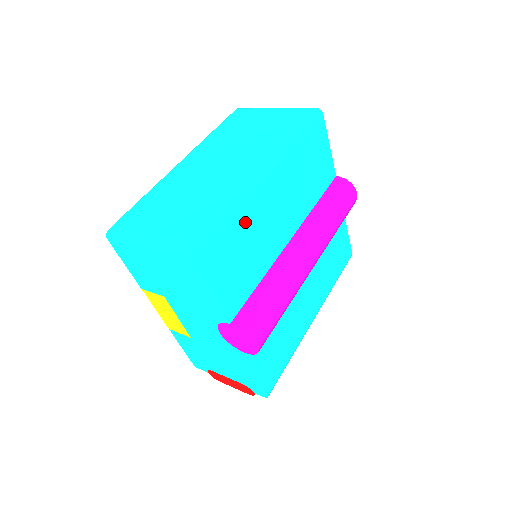
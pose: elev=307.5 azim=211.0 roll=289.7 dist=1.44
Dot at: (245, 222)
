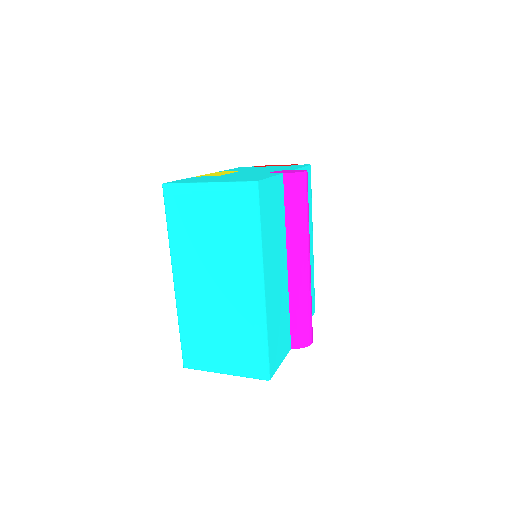
Dot at: (271, 323)
